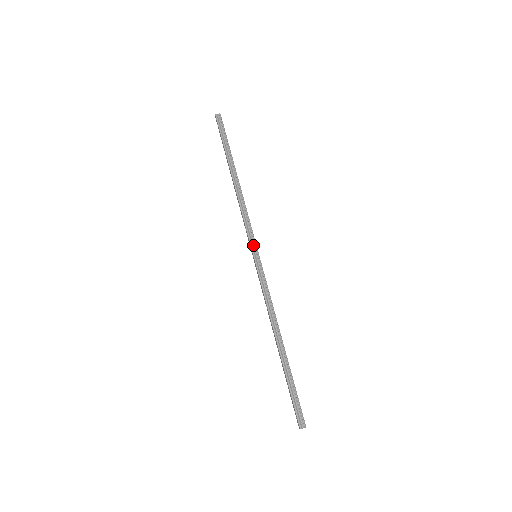
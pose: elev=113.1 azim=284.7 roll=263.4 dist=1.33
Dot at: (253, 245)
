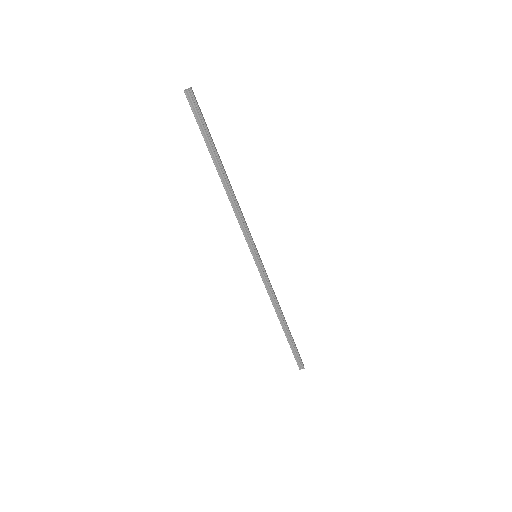
Dot at: (252, 248)
